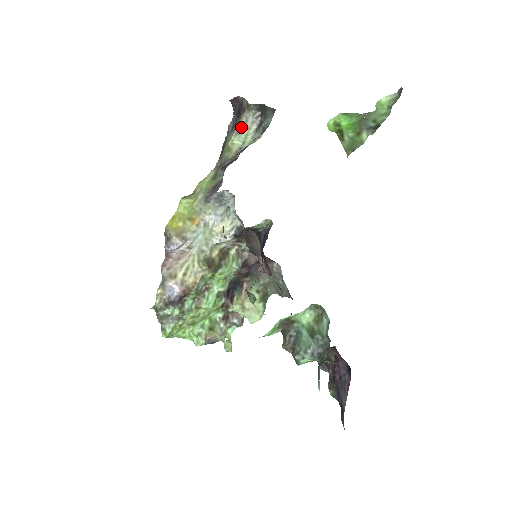
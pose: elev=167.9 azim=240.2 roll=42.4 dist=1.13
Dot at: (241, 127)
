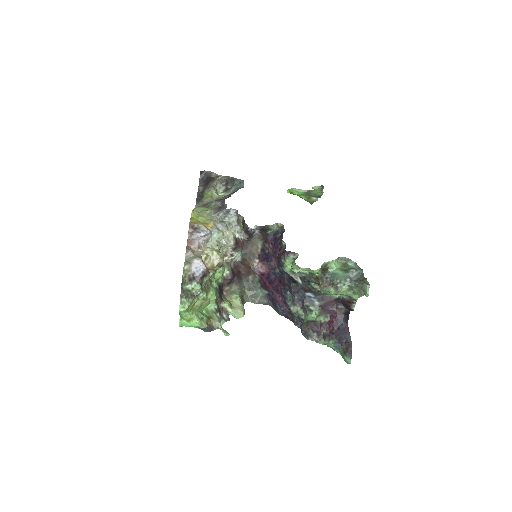
Dot at: (215, 187)
